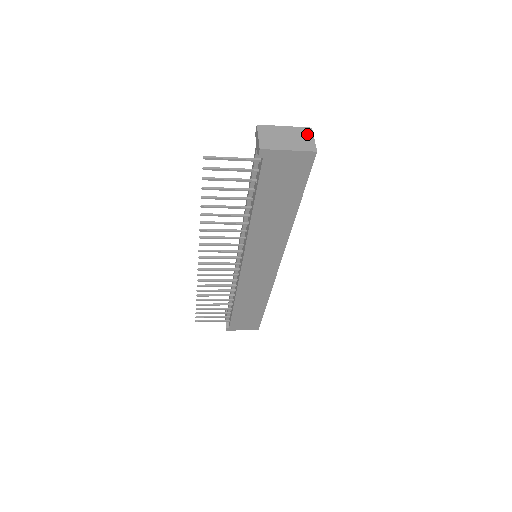
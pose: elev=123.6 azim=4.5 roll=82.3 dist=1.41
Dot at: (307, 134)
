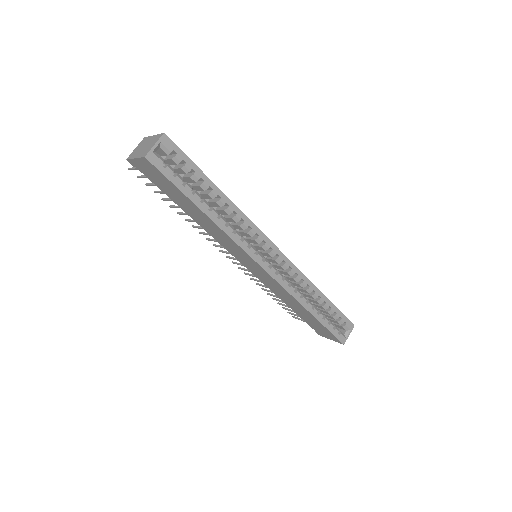
Dot at: (156, 140)
